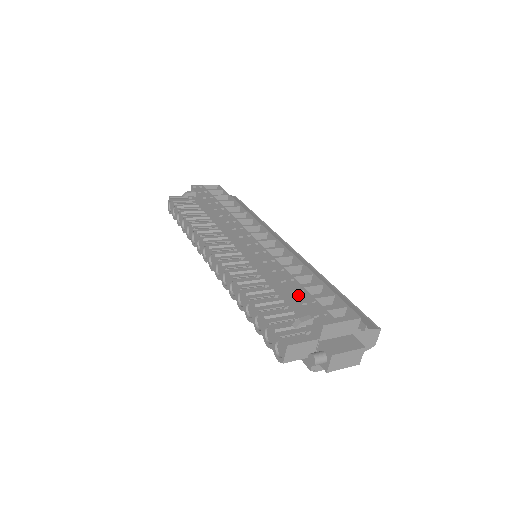
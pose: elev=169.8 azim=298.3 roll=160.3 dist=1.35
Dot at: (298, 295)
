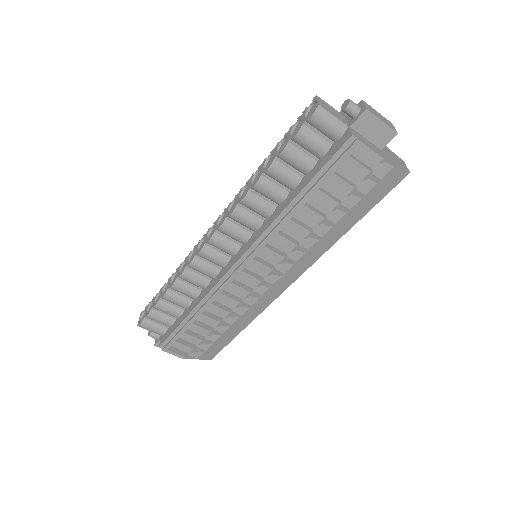
Dot at: occluded
